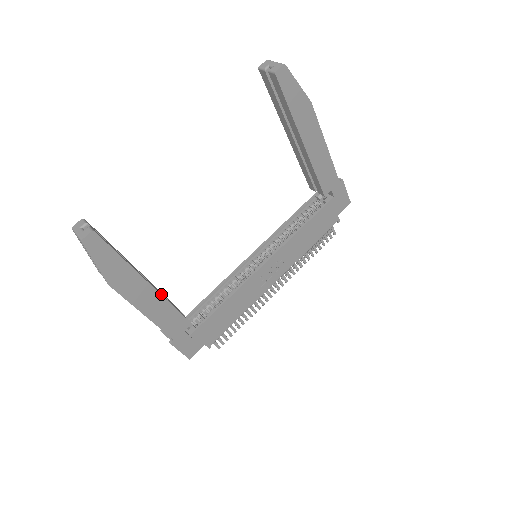
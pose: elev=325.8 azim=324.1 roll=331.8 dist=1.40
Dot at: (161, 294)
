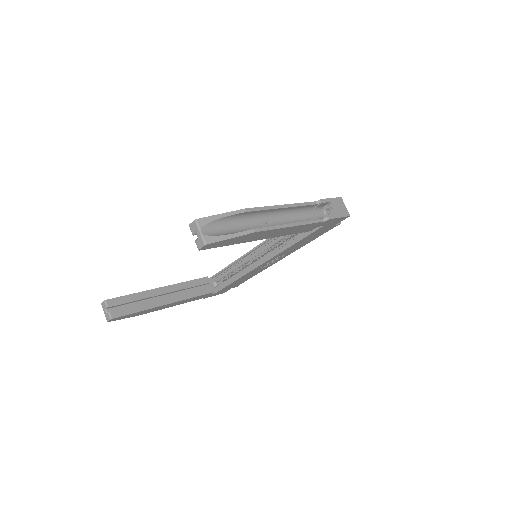
Dot at: (180, 299)
